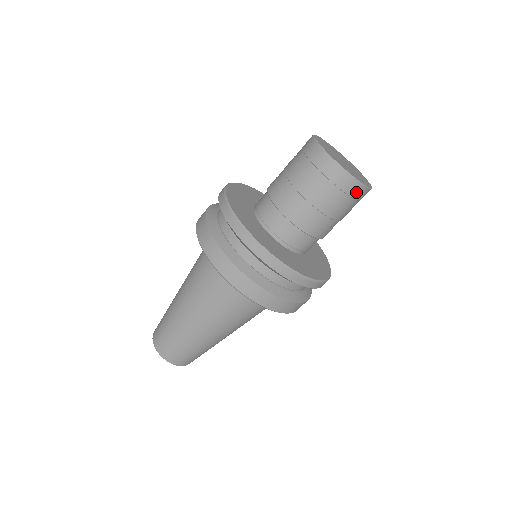
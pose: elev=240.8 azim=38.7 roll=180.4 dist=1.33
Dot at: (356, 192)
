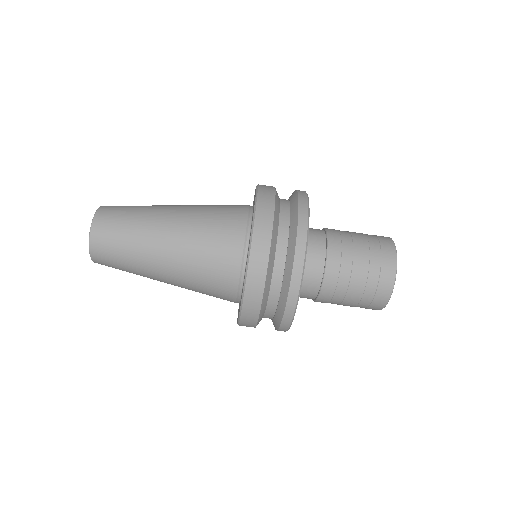
Dot at: (386, 278)
